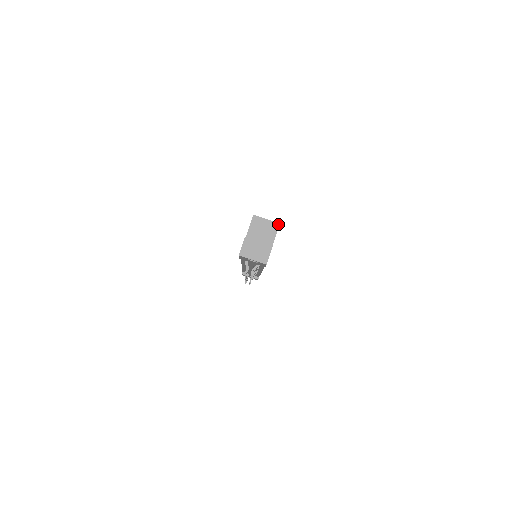
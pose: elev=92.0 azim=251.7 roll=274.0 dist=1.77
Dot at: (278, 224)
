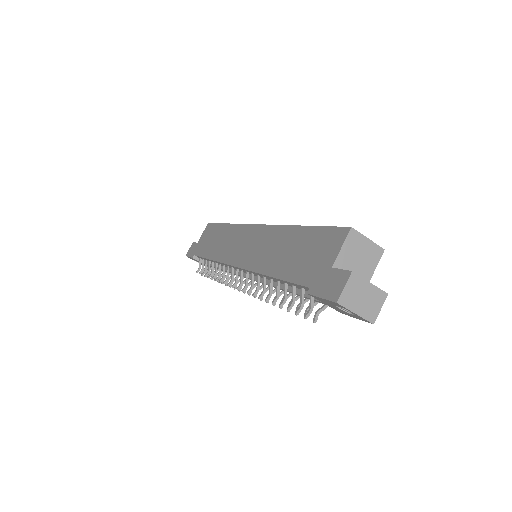
Dot at: (382, 250)
